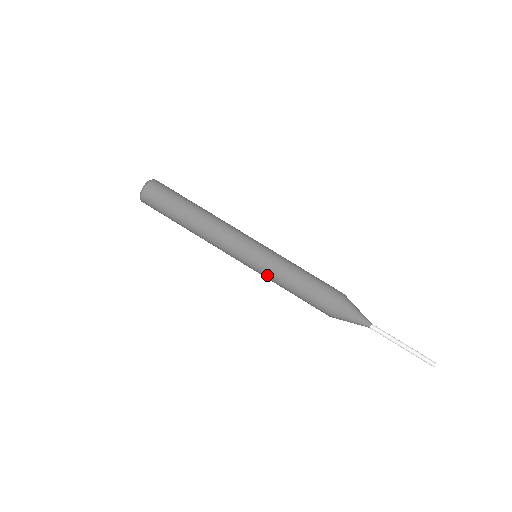
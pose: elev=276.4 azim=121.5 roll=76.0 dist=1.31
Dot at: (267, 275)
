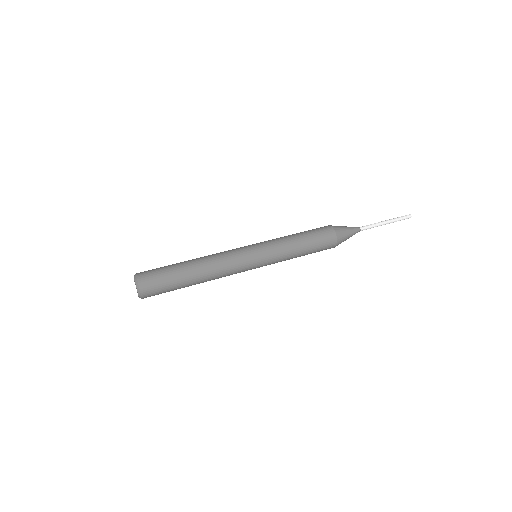
Dot at: (276, 252)
